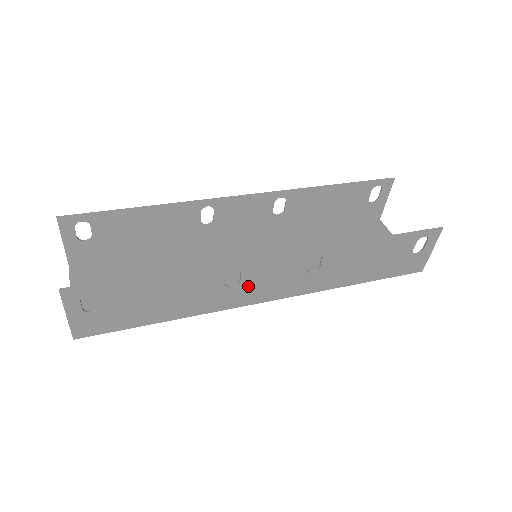
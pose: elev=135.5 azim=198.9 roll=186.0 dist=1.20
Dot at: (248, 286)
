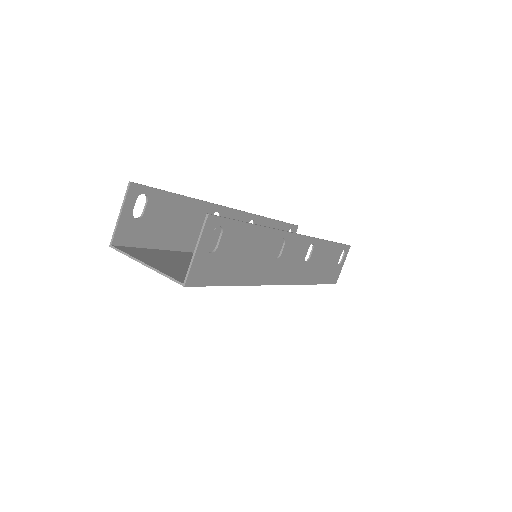
Dot at: (282, 262)
